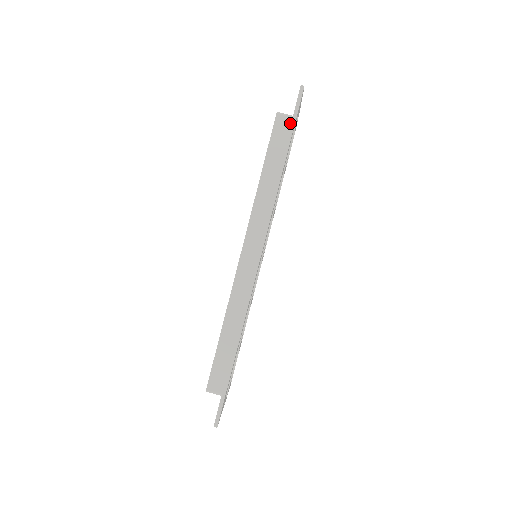
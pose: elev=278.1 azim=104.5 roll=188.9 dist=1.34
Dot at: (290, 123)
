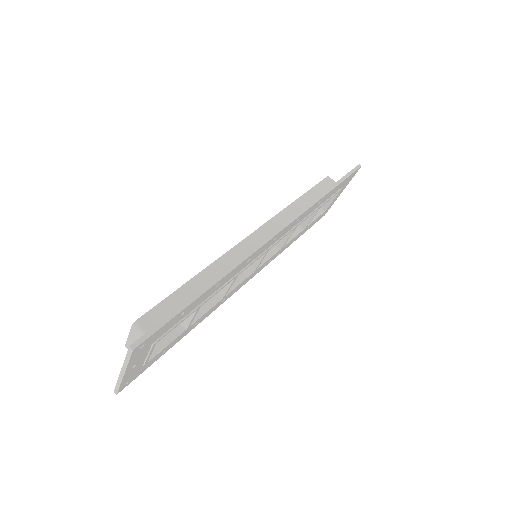
Dot at: occluded
